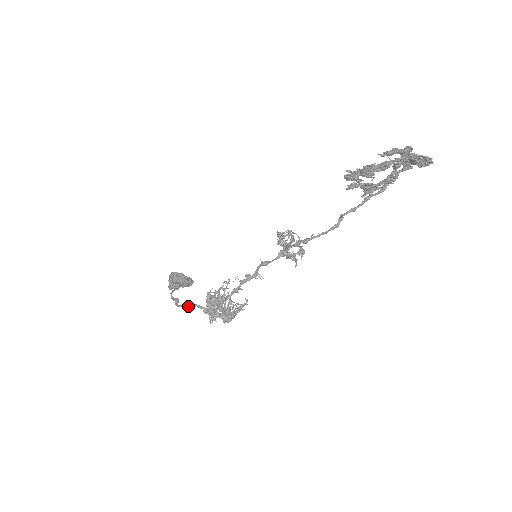
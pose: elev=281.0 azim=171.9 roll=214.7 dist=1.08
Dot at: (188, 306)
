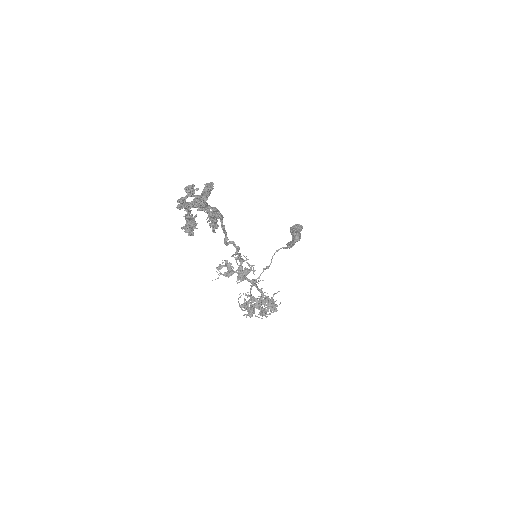
Dot at: occluded
